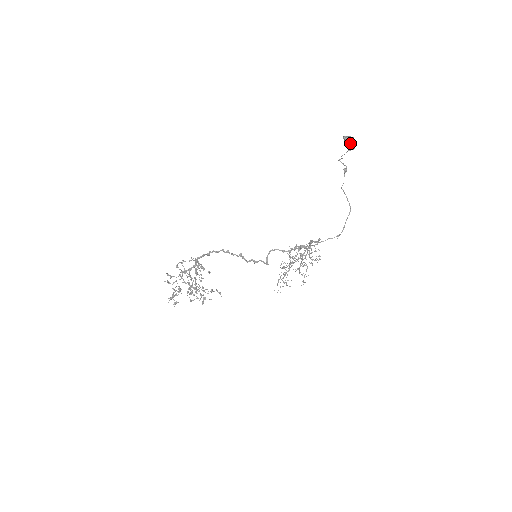
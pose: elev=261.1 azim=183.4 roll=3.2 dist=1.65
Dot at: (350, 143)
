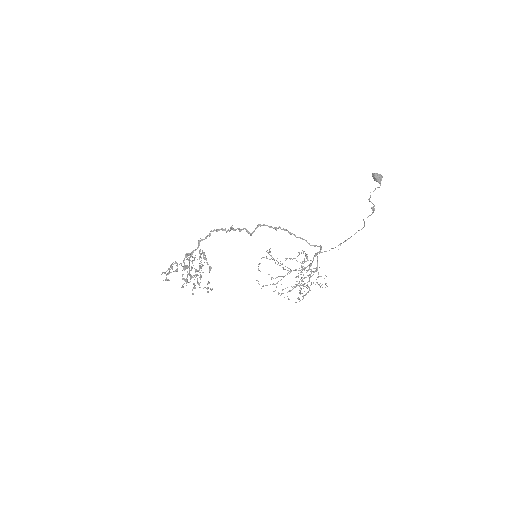
Dot at: (378, 180)
